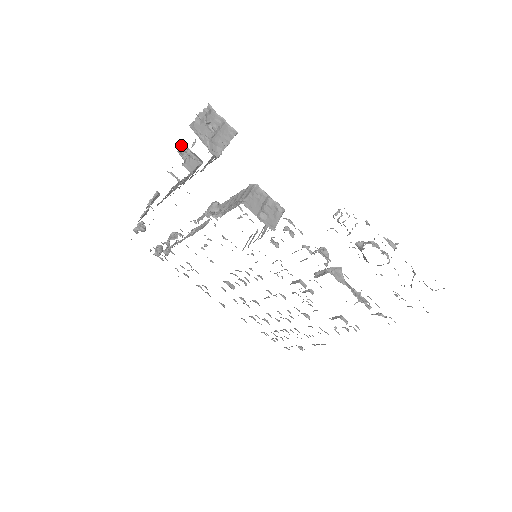
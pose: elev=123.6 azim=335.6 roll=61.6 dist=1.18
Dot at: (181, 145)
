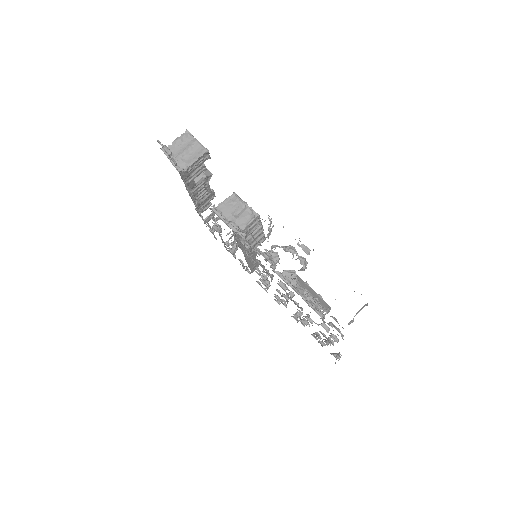
Dot at: occluded
